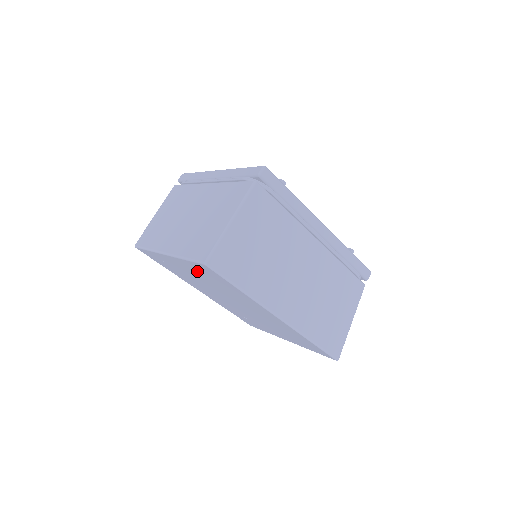
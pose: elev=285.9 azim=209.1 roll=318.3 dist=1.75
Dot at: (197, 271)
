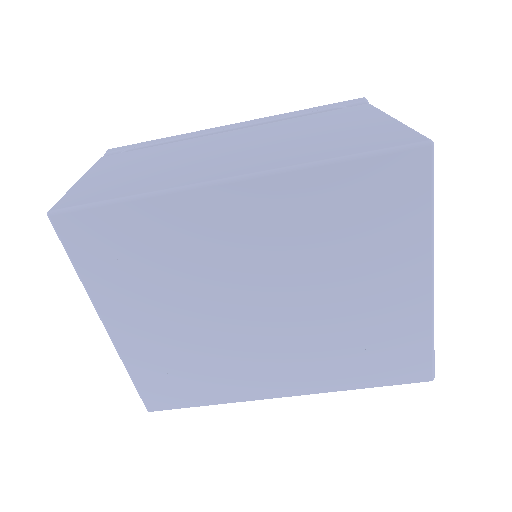
Dot at: (121, 282)
